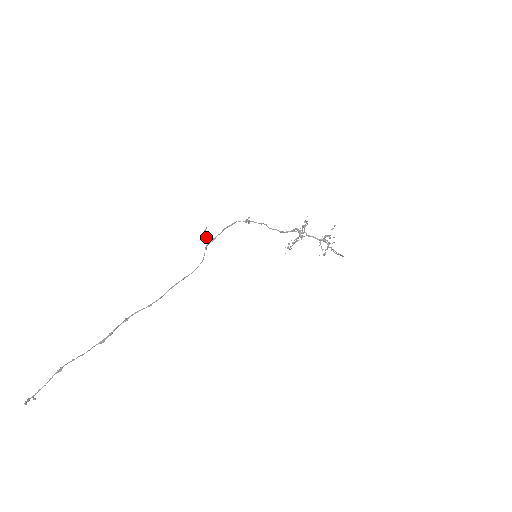
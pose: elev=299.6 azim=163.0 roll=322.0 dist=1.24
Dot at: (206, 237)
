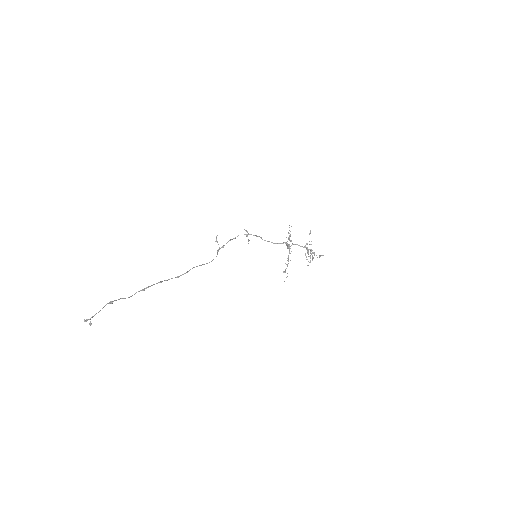
Dot at: occluded
